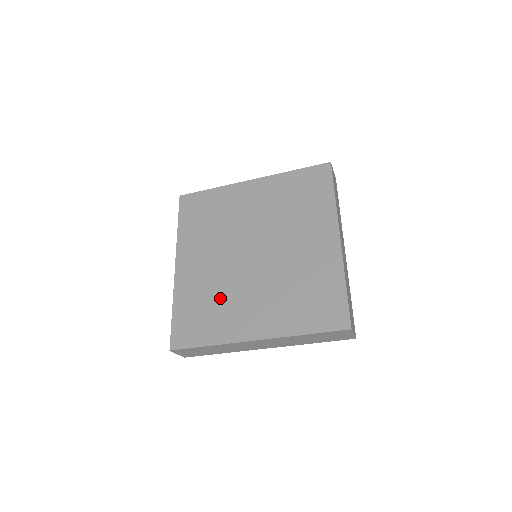
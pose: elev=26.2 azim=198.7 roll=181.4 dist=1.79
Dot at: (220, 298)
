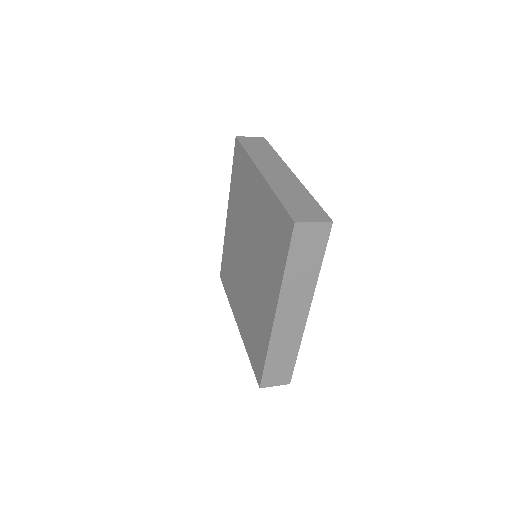
Dot at: (234, 271)
